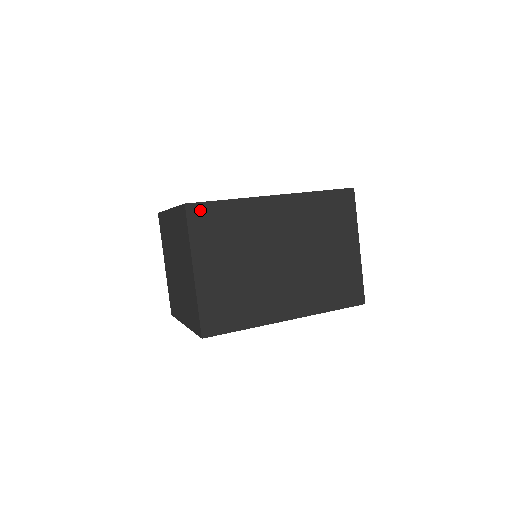
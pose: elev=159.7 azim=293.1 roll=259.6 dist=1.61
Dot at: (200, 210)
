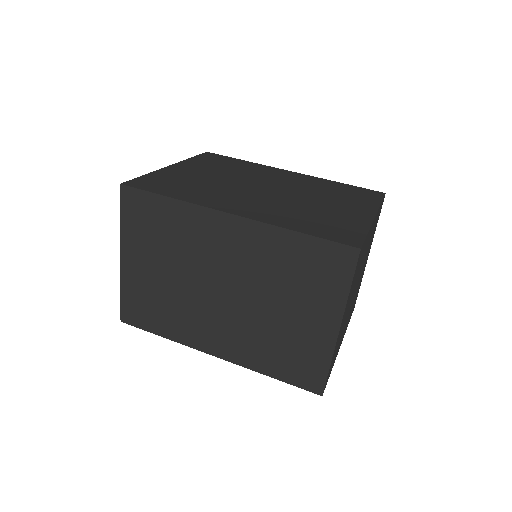
Dot at: (135, 197)
